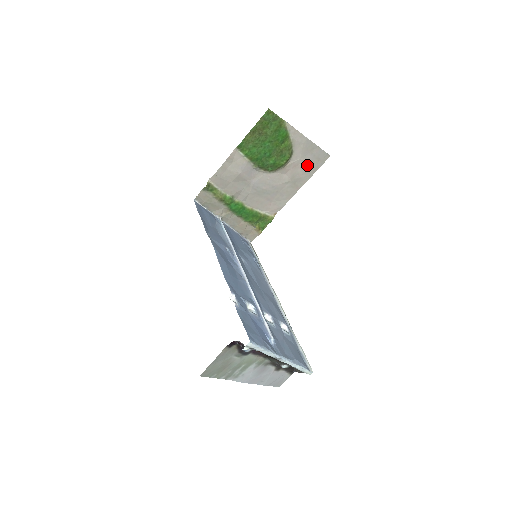
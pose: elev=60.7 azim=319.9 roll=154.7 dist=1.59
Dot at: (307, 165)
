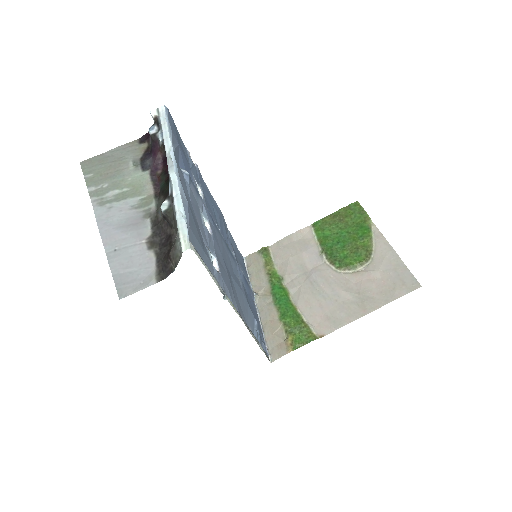
Dot at: (386, 284)
